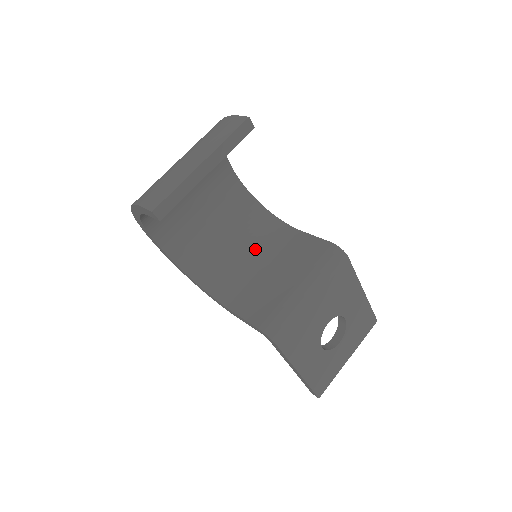
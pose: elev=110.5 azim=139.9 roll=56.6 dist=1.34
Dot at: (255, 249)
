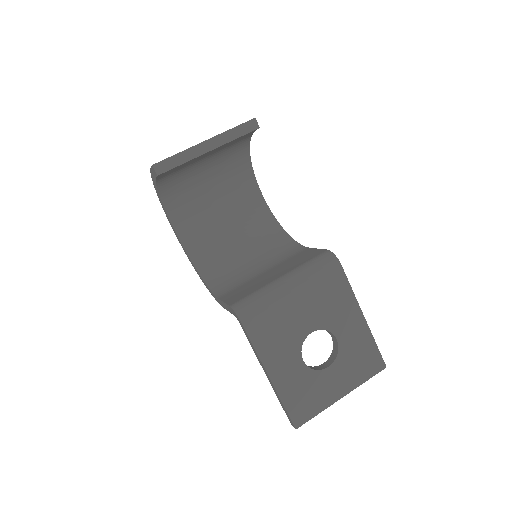
Dot at: (264, 260)
